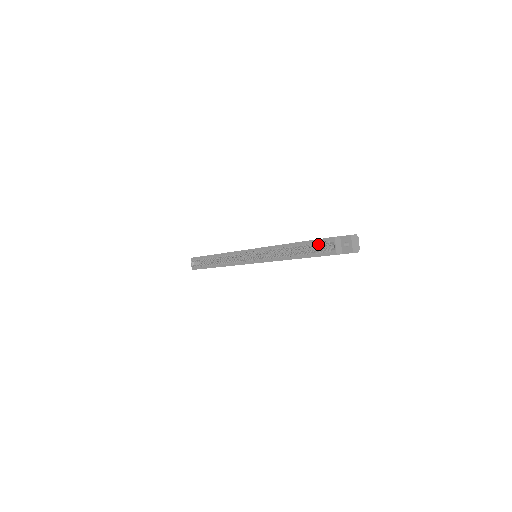
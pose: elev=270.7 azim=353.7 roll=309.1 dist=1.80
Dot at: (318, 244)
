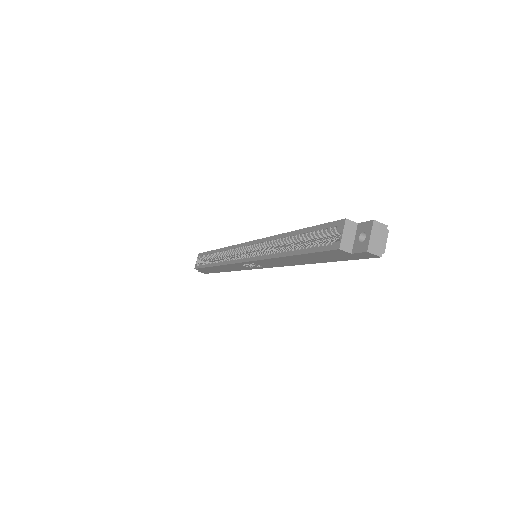
Dot at: (321, 232)
